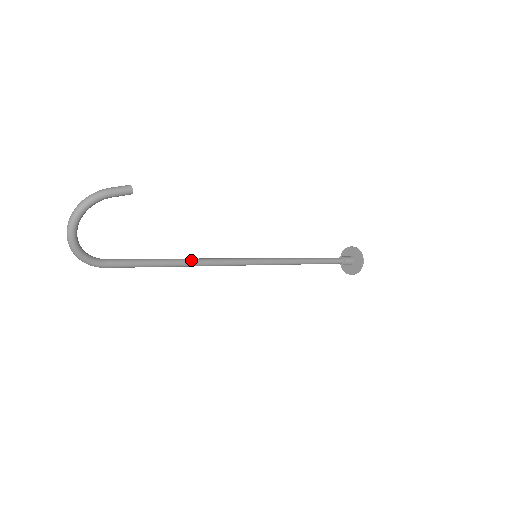
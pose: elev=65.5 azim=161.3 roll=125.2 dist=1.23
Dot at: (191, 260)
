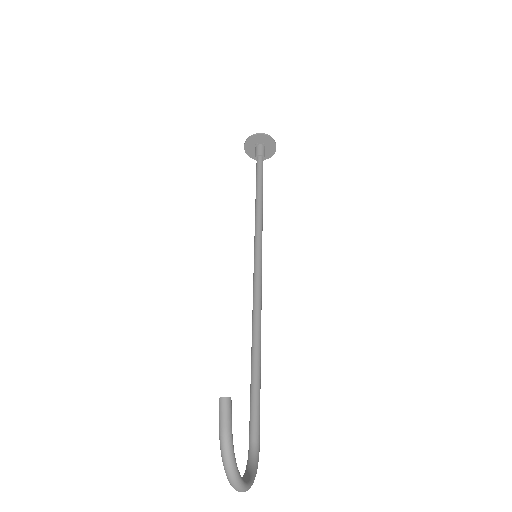
Dot at: (257, 336)
